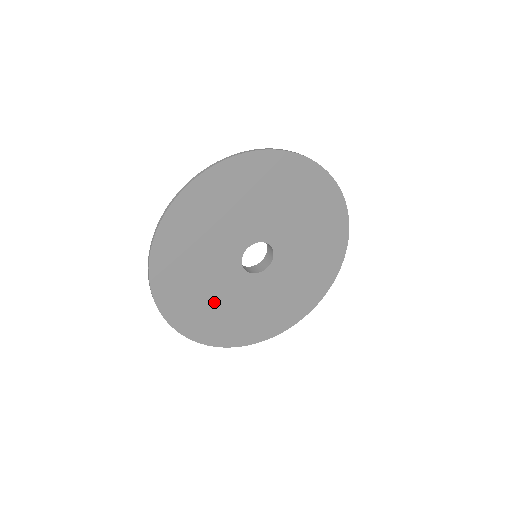
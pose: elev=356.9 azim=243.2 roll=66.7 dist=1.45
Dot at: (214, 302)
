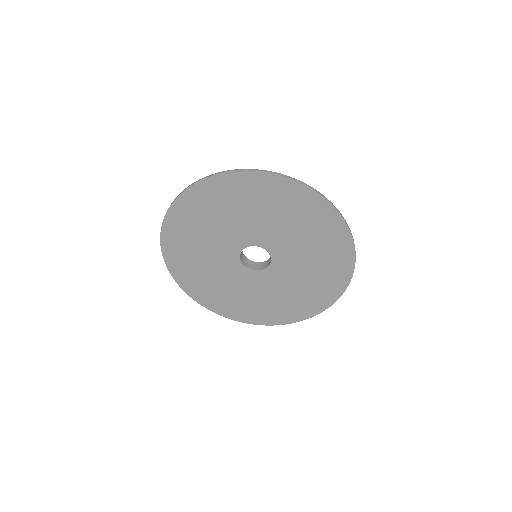
Dot at: (223, 287)
